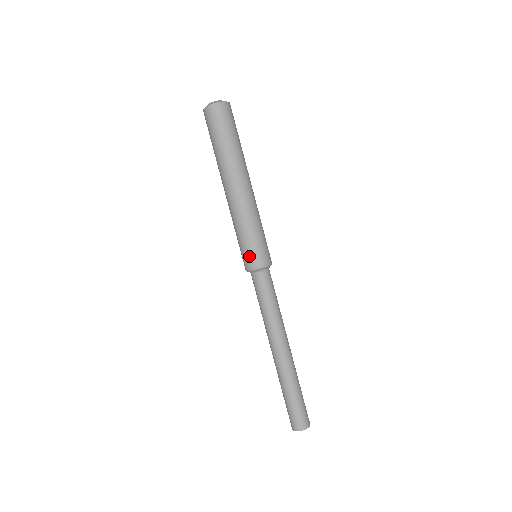
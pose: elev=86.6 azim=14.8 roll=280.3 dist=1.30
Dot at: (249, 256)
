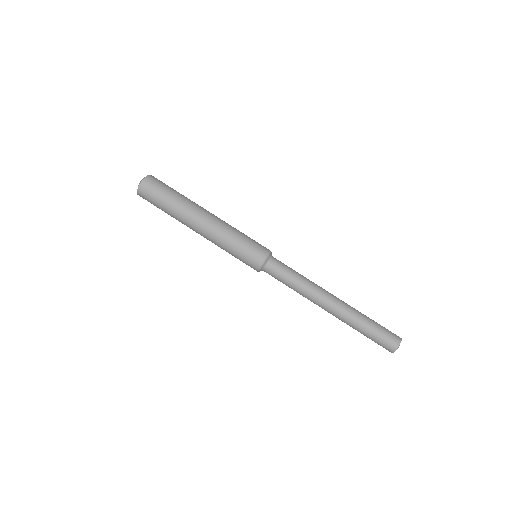
Dot at: (248, 265)
